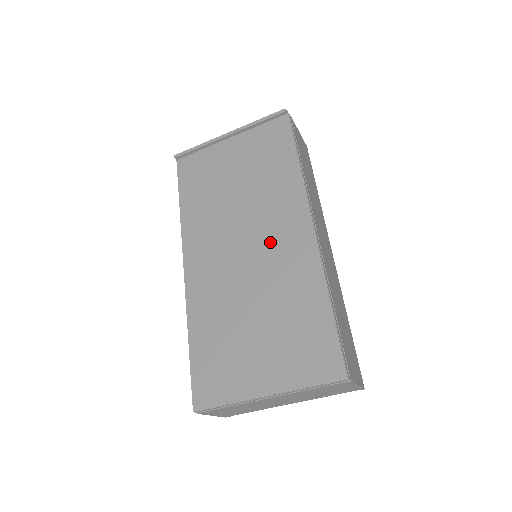
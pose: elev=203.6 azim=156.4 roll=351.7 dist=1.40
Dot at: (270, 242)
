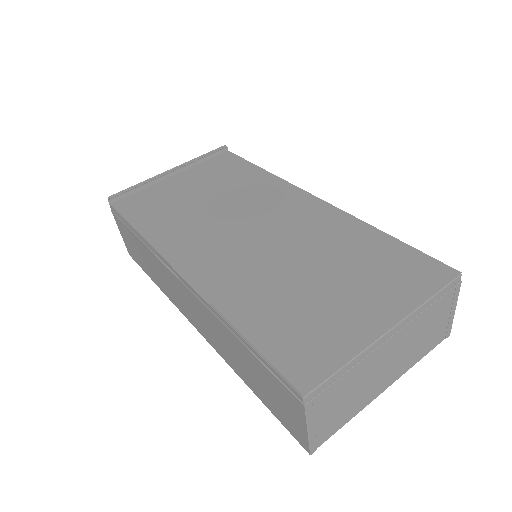
Dot at: (280, 219)
